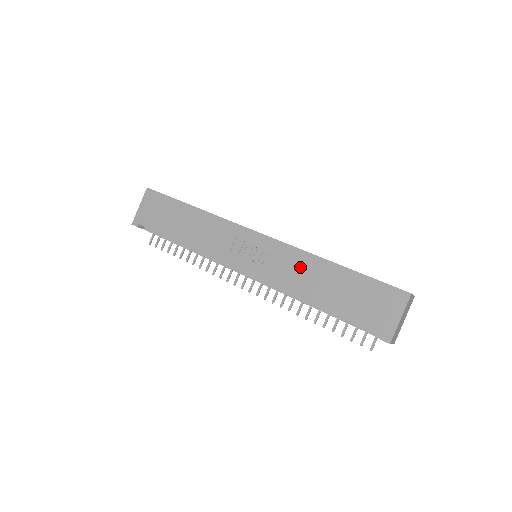
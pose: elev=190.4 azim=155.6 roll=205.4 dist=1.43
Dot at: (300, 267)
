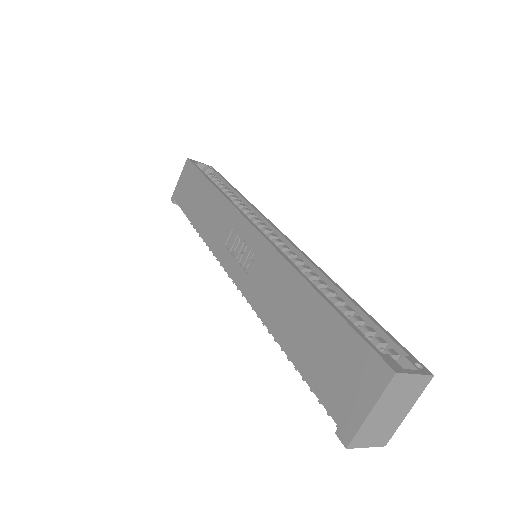
Dot at: (277, 283)
